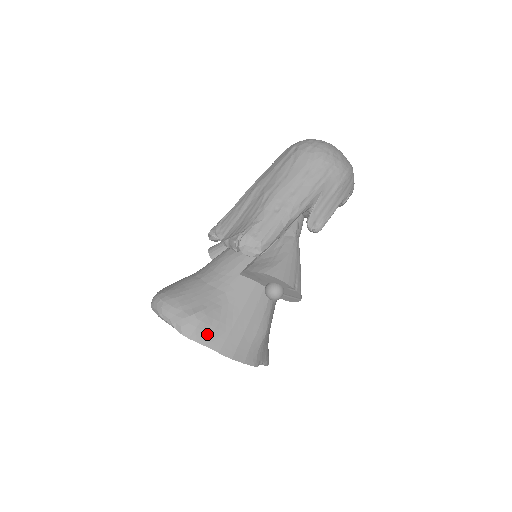
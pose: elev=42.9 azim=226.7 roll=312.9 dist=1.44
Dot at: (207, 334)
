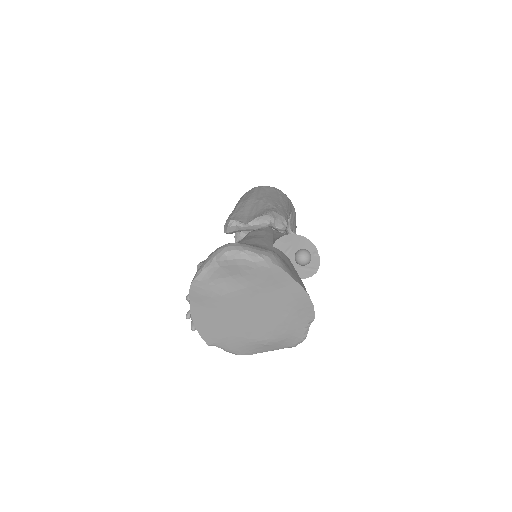
Dot at: (287, 268)
